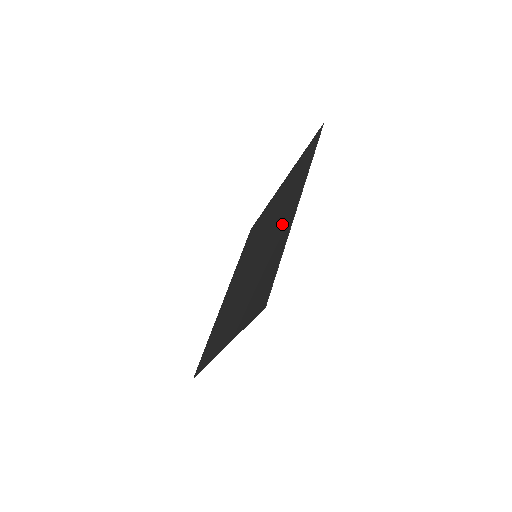
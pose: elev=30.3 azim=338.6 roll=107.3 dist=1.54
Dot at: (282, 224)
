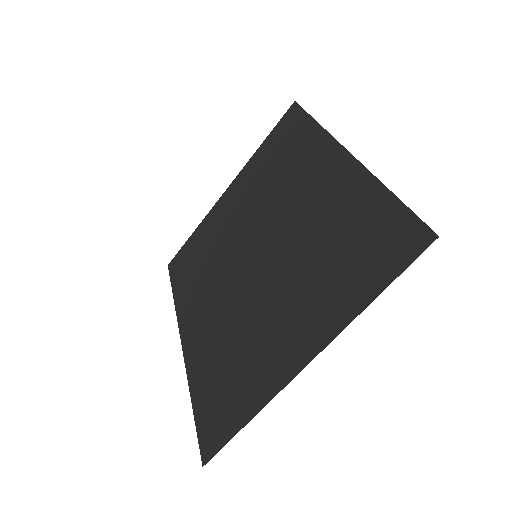
Dot at: (320, 188)
